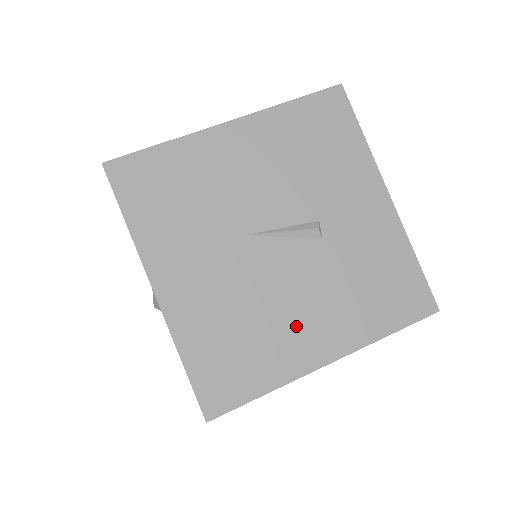
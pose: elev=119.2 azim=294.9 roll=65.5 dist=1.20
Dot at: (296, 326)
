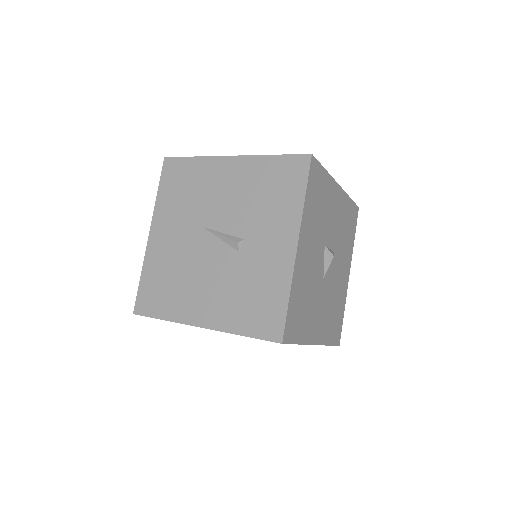
Dot at: (196, 294)
